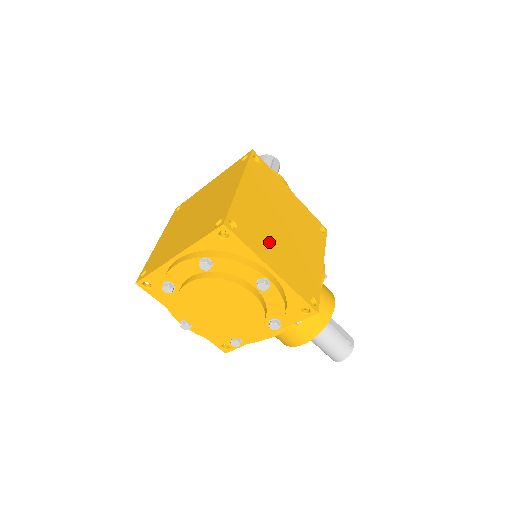
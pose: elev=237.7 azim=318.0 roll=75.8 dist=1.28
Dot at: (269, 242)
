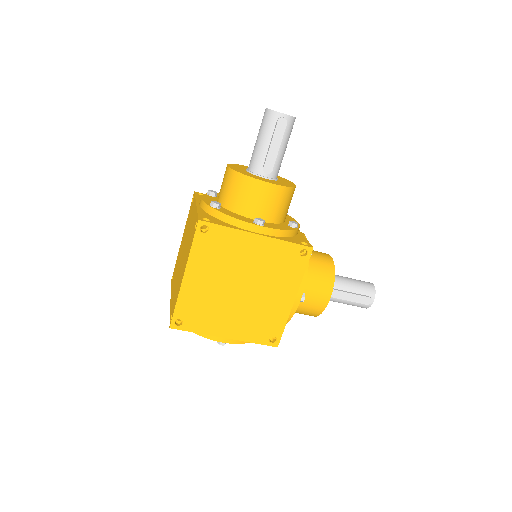
Dot at: (220, 315)
